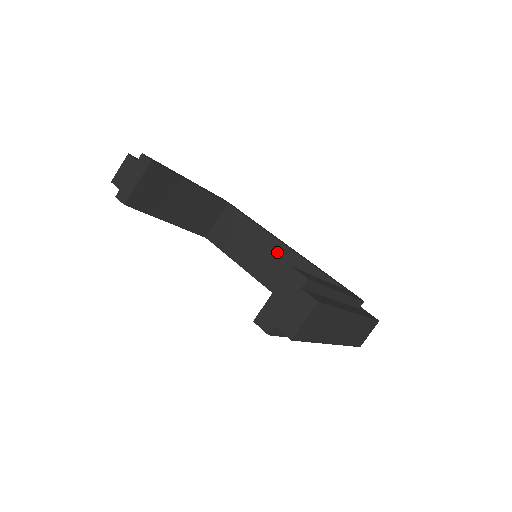
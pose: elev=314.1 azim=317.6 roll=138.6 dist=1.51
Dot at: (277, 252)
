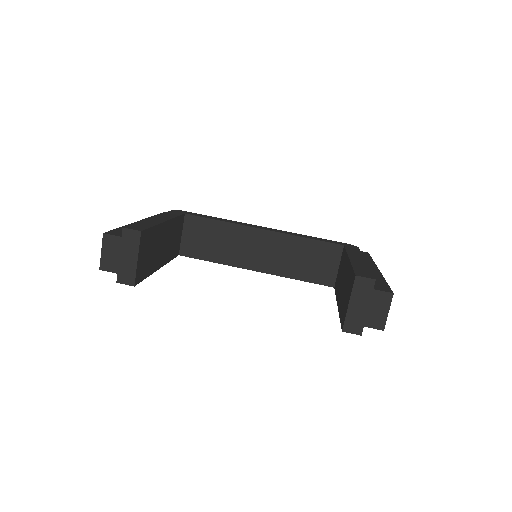
Dot at: (262, 239)
